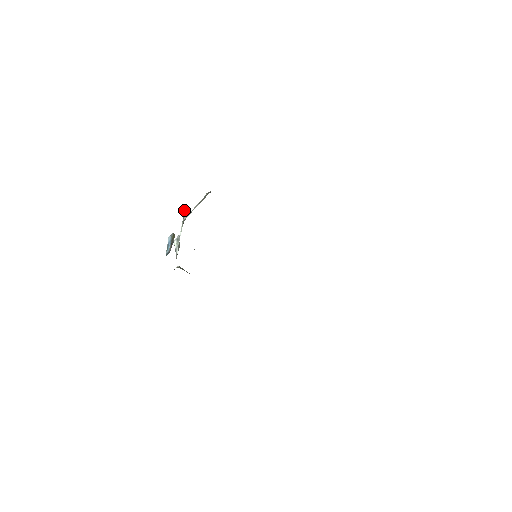
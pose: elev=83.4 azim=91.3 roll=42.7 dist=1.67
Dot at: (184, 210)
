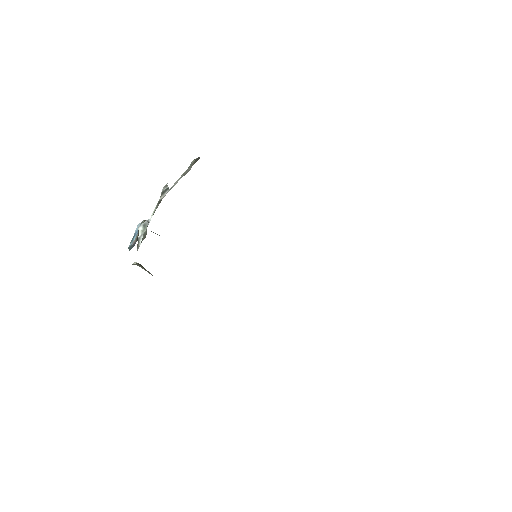
Dot at: (163, 188)
